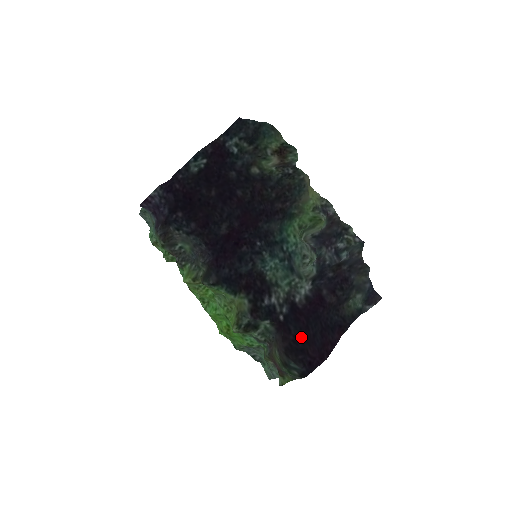
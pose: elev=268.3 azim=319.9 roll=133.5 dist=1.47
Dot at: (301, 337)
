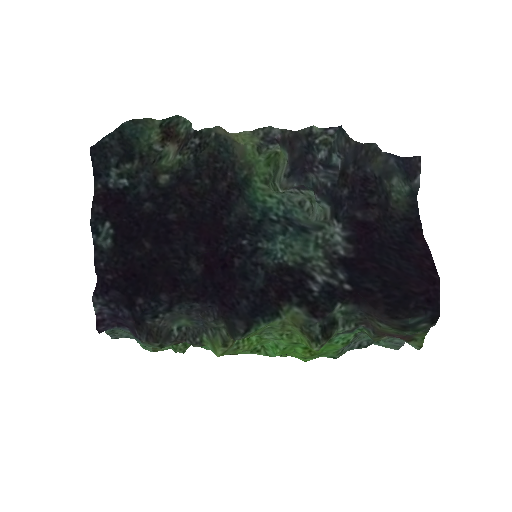
Dot at: (389, 285)
